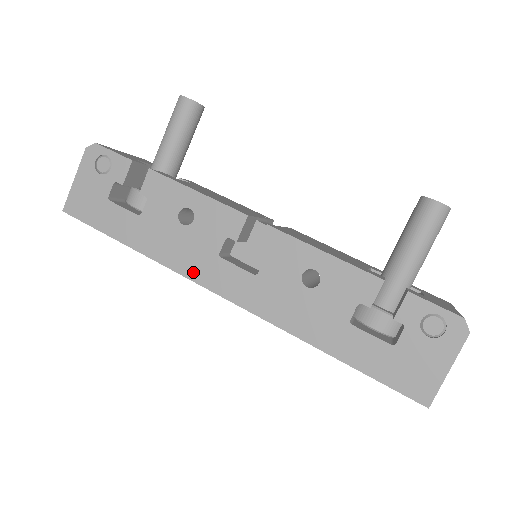
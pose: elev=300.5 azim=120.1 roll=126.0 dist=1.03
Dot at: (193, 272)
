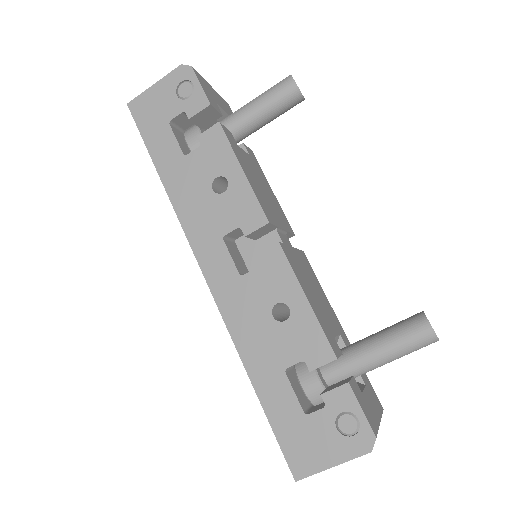
Dot at: (194, 234)
